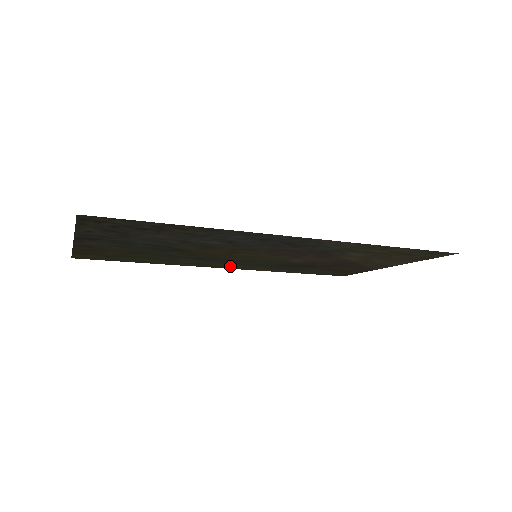
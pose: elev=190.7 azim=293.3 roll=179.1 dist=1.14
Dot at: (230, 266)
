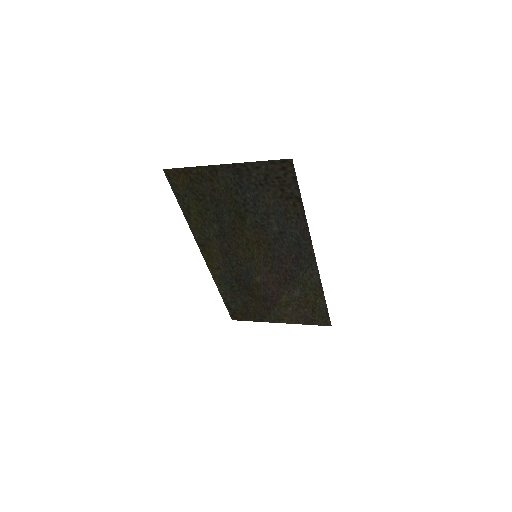
Dot at: (212, 256)
